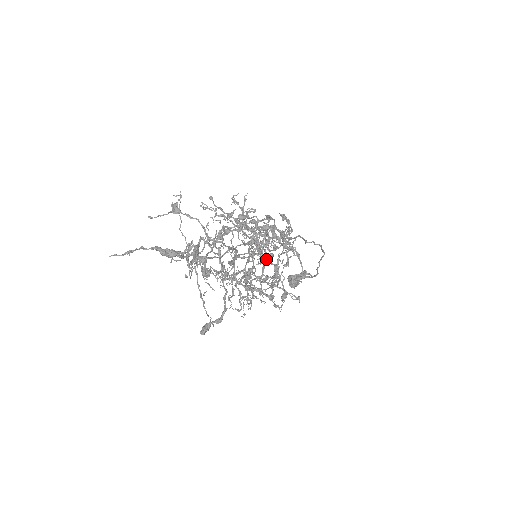
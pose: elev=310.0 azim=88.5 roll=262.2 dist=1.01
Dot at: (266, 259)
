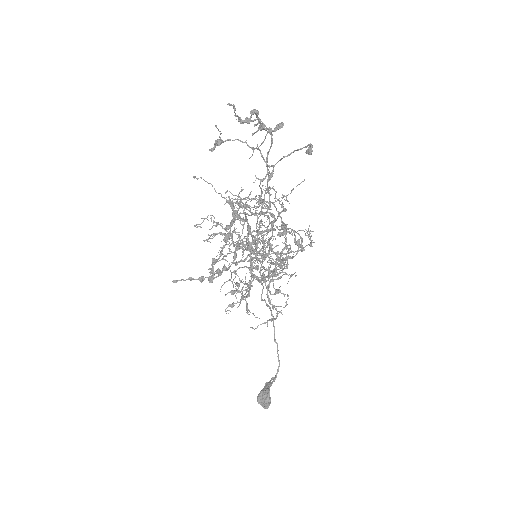
Dot at: (274, 218)
